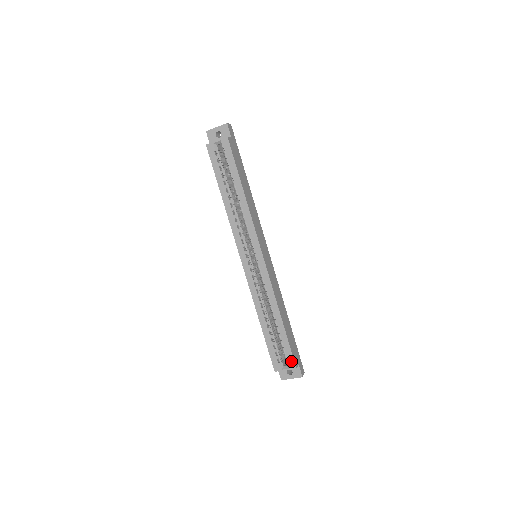
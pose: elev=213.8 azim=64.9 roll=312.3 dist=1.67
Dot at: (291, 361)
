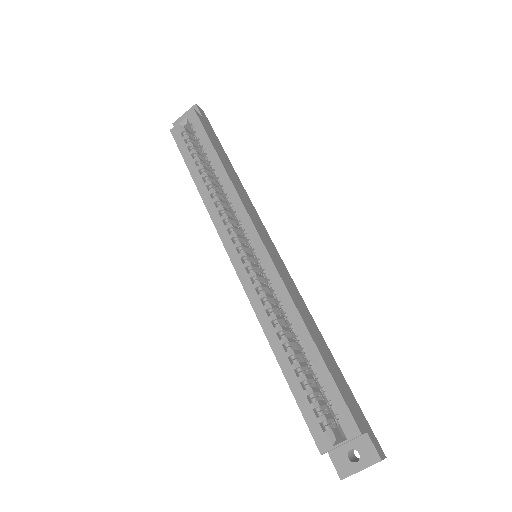
Dot at: (347, 420)
